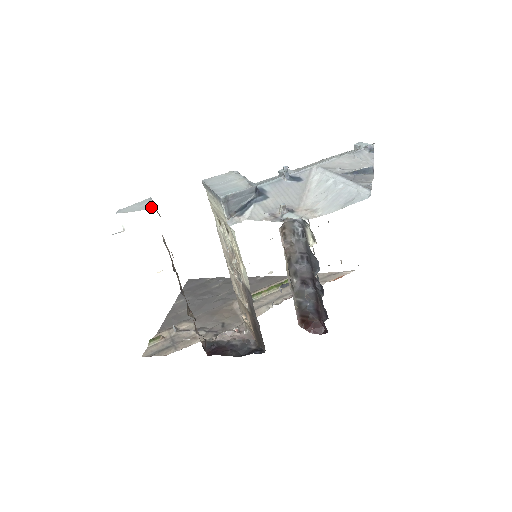
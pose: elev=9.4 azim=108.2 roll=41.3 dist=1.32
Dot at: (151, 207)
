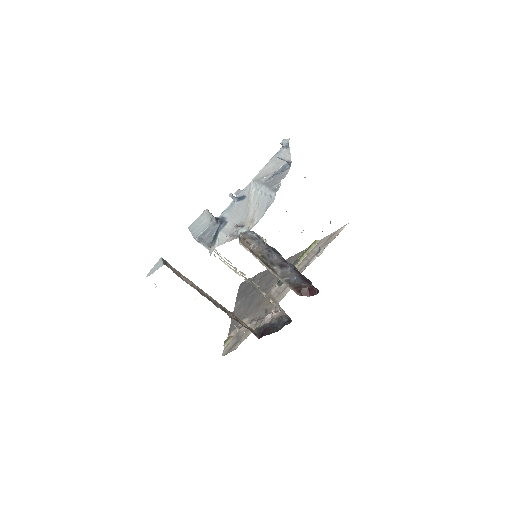
Dot at: (161, 265)
